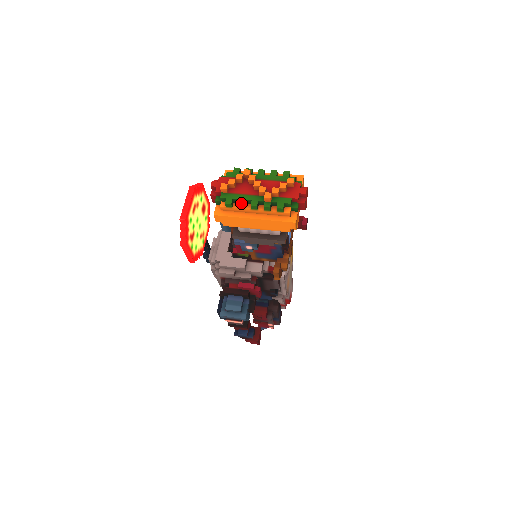
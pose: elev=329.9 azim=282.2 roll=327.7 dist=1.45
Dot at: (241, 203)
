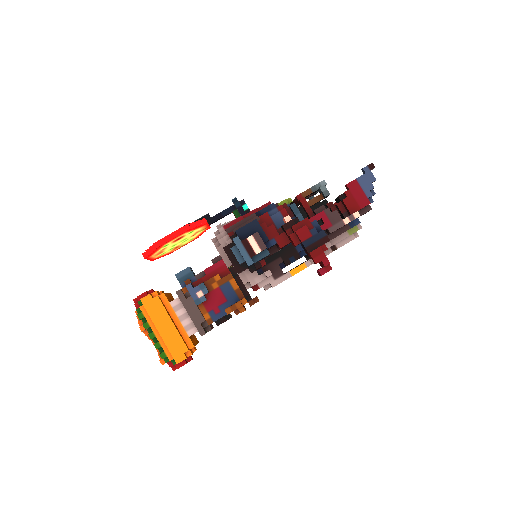
Dot at: occluded
